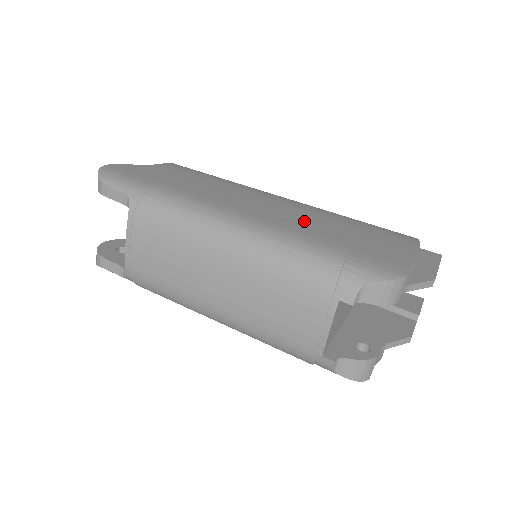
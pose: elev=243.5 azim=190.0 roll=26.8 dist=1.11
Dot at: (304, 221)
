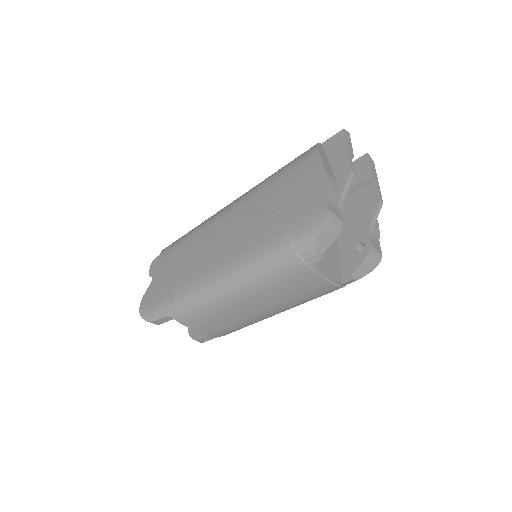
Dot at: (251, 228)
